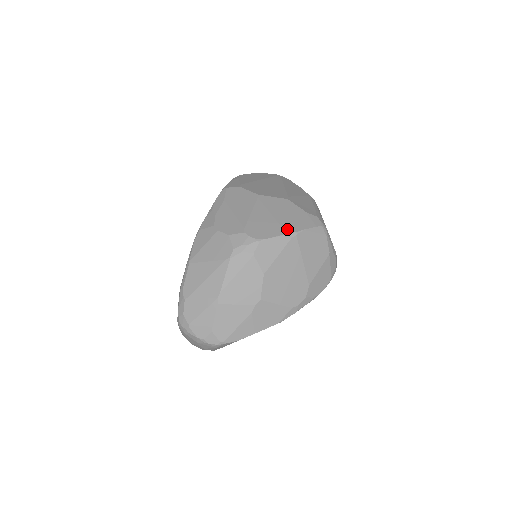
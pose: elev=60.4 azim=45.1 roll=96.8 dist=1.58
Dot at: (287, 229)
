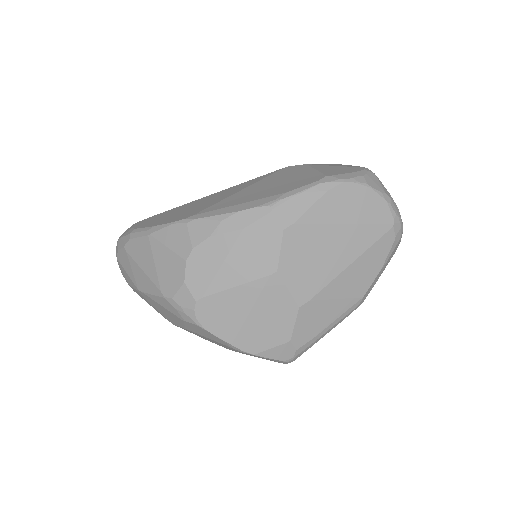
Dot at: (239, 341)
